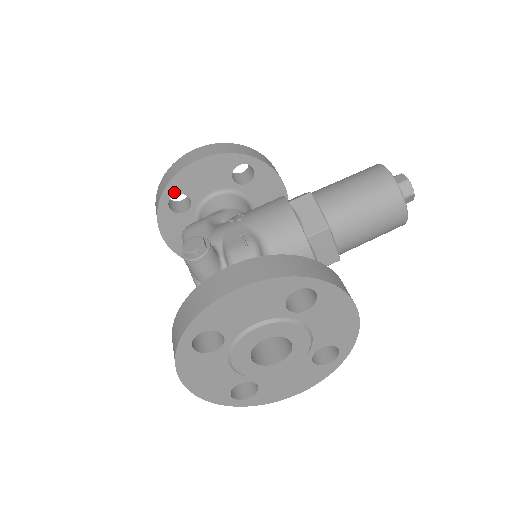
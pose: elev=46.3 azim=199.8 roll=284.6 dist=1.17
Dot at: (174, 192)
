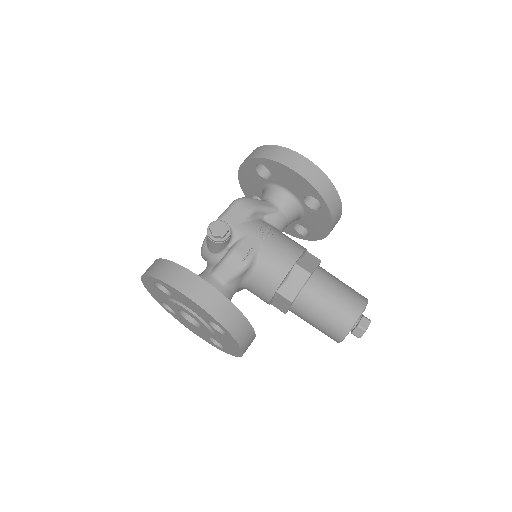
Dot at: (265, 165)
